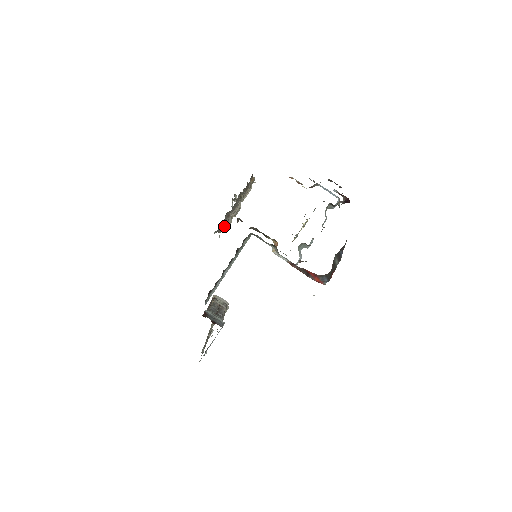
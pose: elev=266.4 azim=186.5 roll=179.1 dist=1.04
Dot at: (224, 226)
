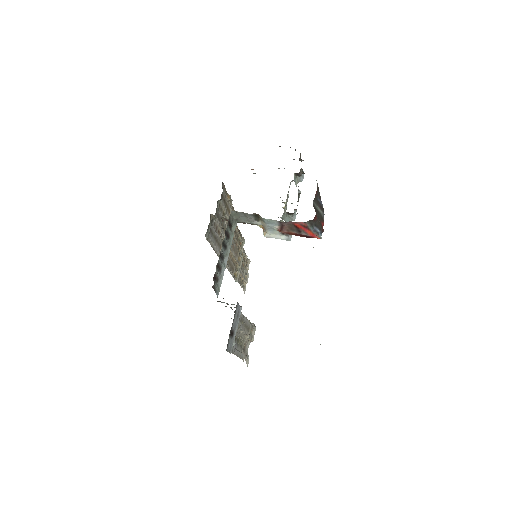
Dot at: occluded
